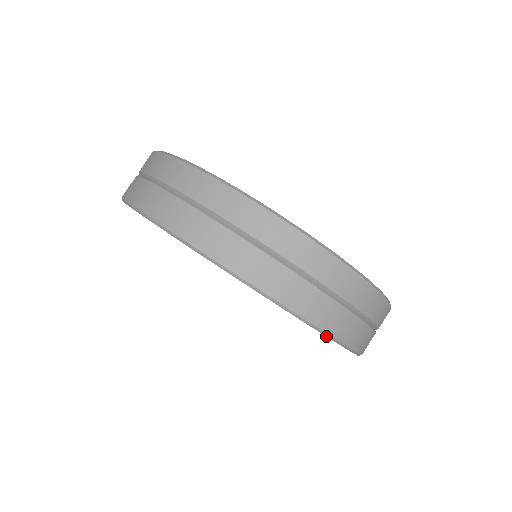
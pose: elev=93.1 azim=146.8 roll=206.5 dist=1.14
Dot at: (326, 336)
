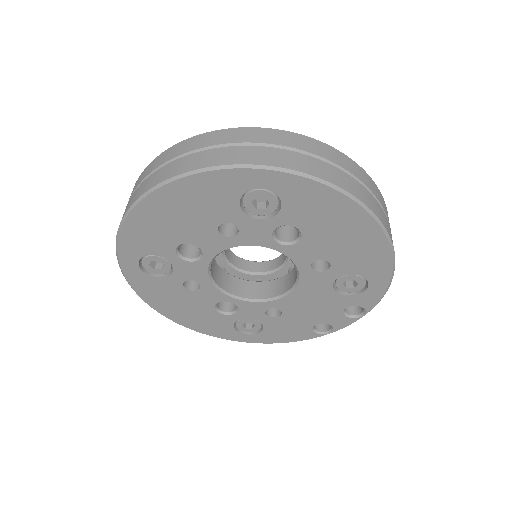
Dot at: (352, 199)
